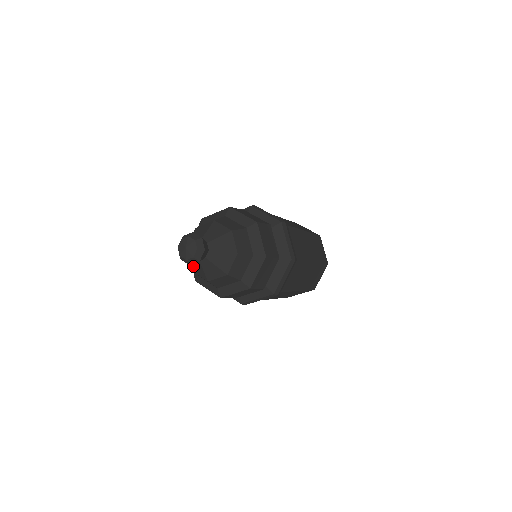
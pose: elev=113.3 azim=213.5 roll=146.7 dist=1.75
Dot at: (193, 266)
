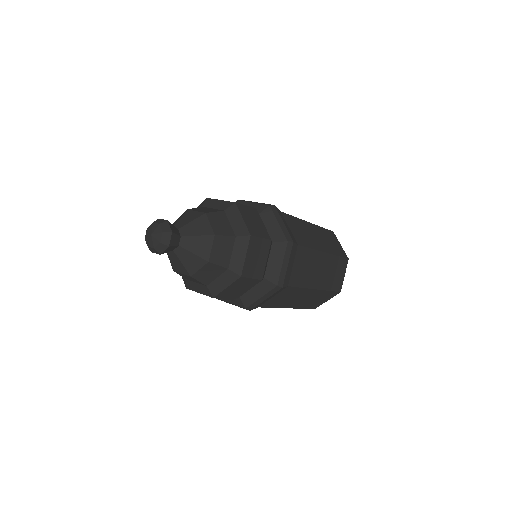
Dot at: (172, 263)
